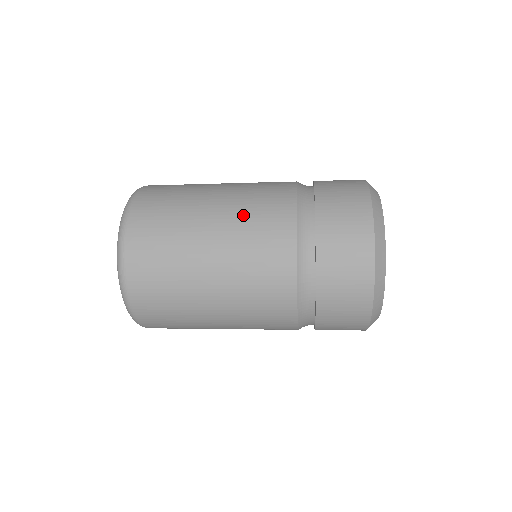
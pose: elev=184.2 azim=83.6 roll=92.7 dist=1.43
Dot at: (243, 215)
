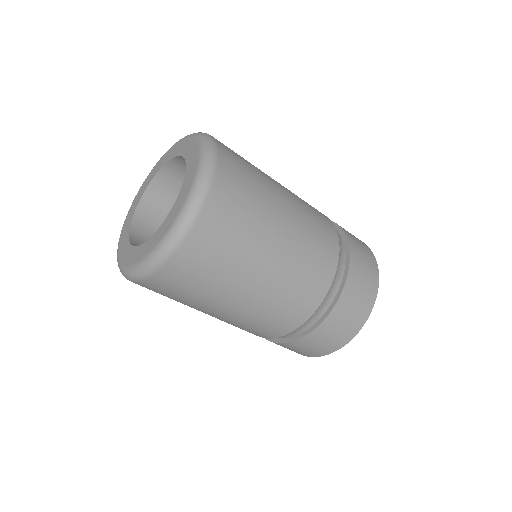
Dot at: (306, 239)
